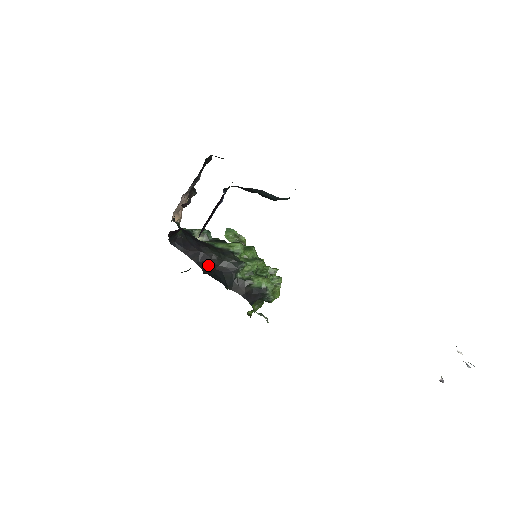
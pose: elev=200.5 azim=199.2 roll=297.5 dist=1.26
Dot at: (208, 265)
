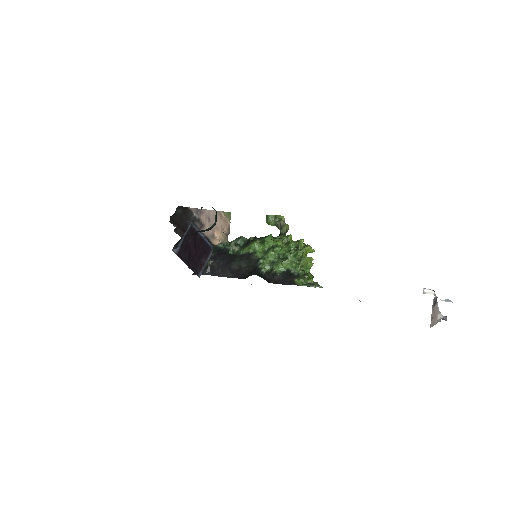
Dot at: (241, 274)
